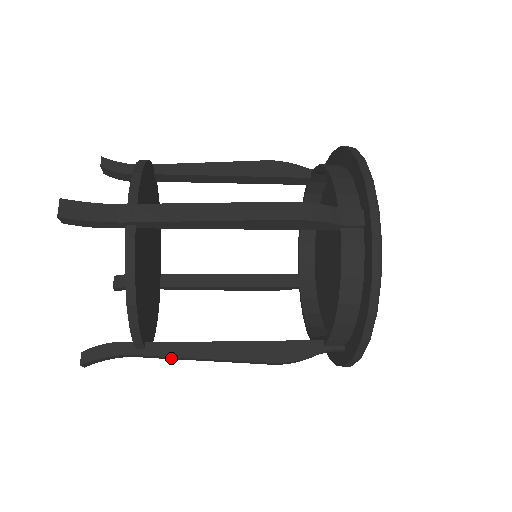
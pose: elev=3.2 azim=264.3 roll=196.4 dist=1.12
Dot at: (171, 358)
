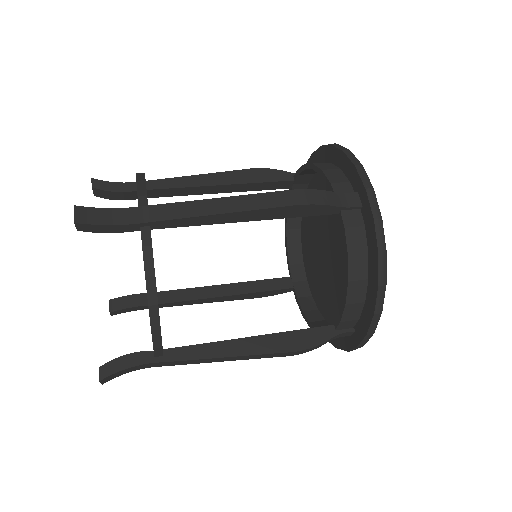
Dot at: (190, 362)
